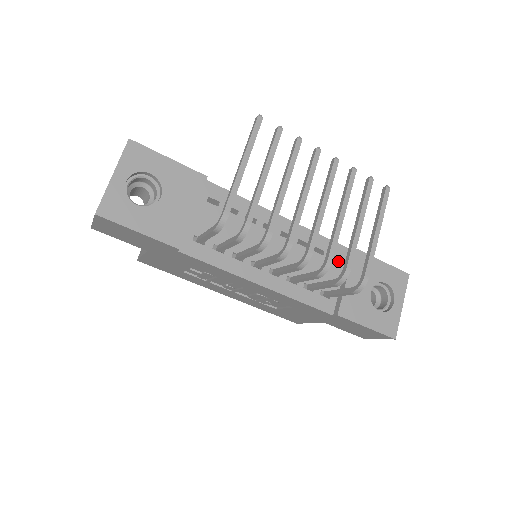
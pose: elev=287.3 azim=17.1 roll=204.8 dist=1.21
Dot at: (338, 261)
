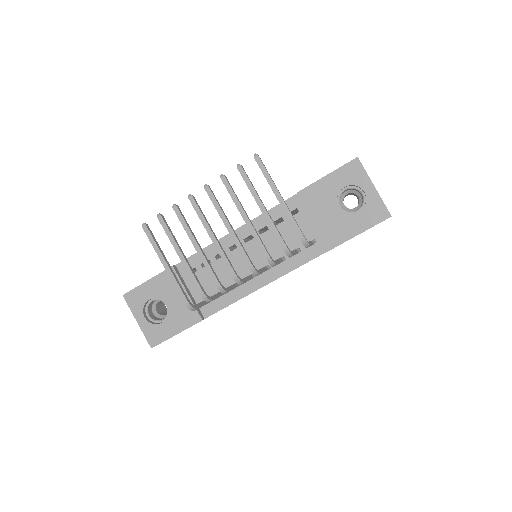
Dot at: occluded
